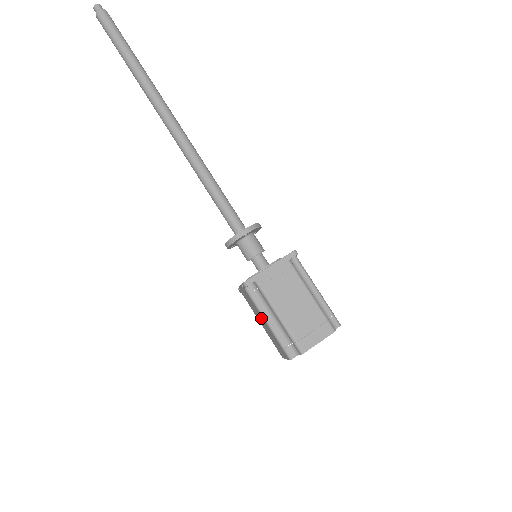
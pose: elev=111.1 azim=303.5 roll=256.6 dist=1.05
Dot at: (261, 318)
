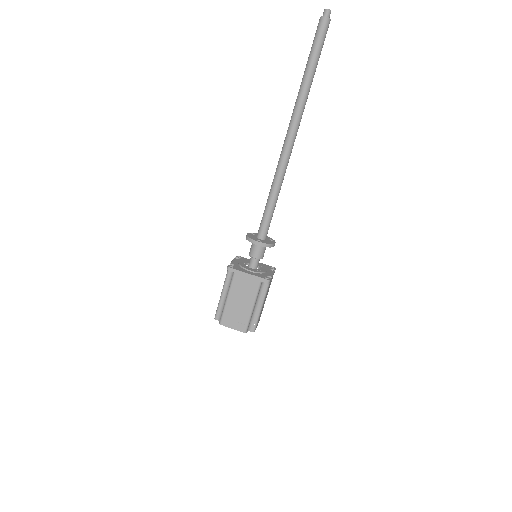
Dot at: occluded
